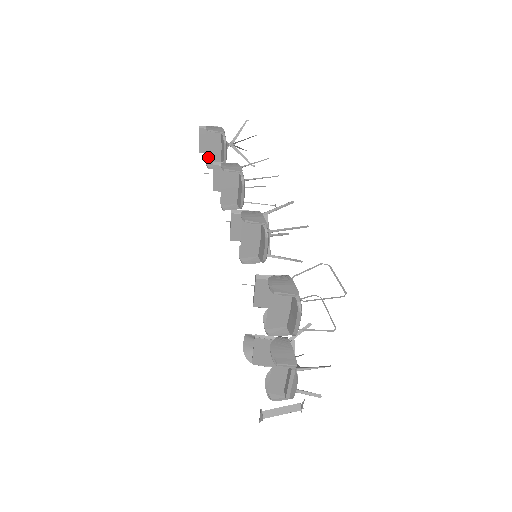
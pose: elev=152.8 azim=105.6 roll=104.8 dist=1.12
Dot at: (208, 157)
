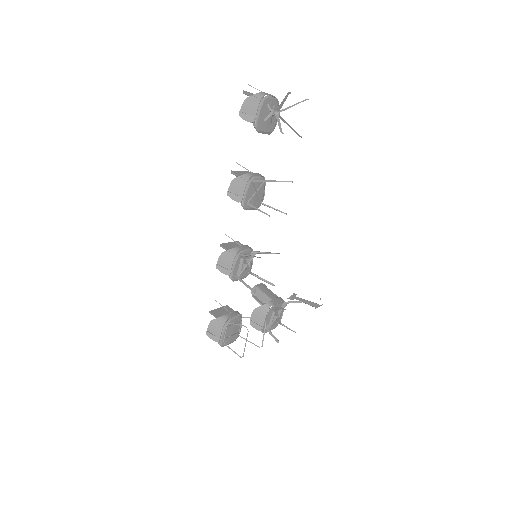
Dot at: occluded
